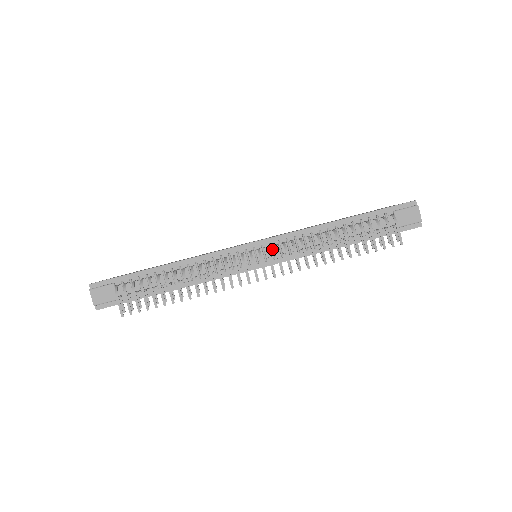
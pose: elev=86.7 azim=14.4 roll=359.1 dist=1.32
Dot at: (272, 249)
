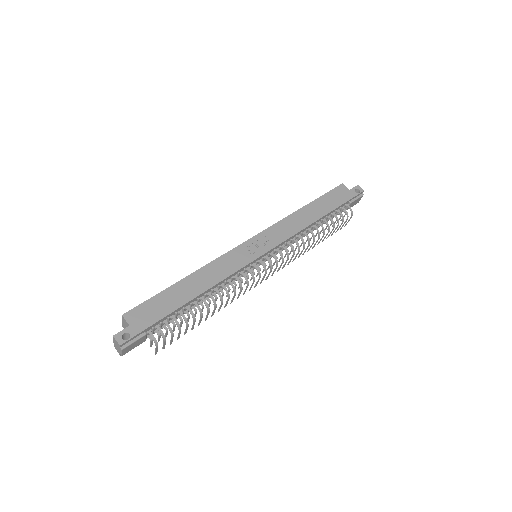
Dot at: occluded
